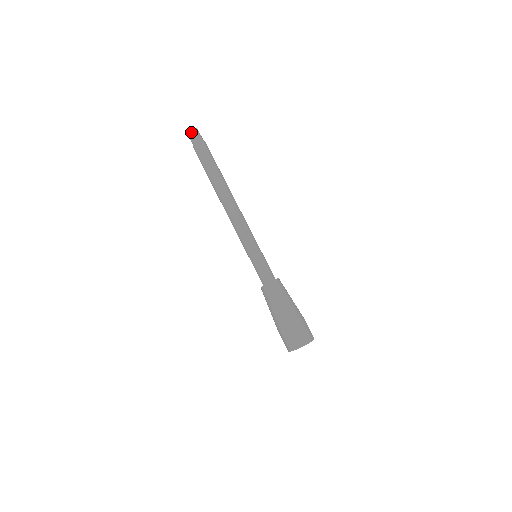
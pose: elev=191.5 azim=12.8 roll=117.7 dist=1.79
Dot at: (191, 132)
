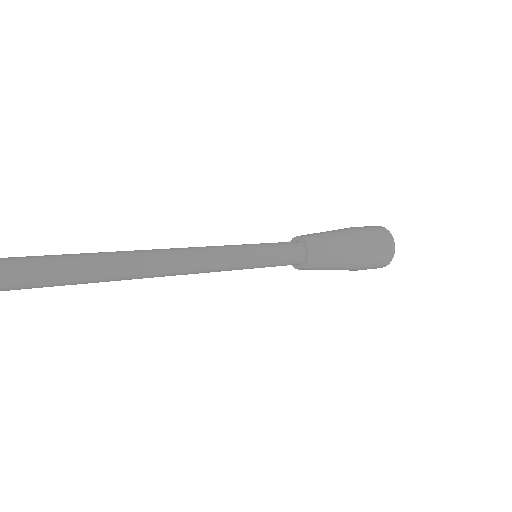
Dot at: out of frame
